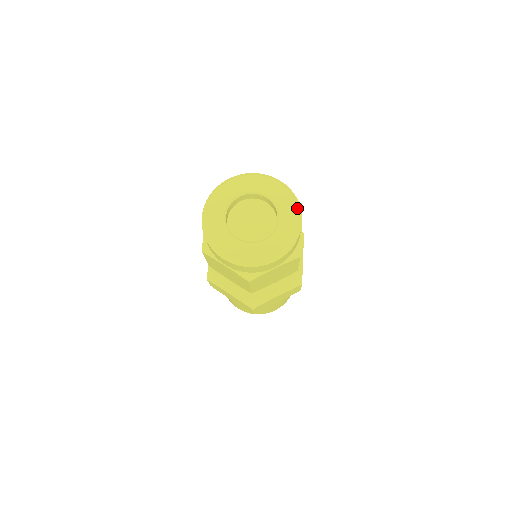
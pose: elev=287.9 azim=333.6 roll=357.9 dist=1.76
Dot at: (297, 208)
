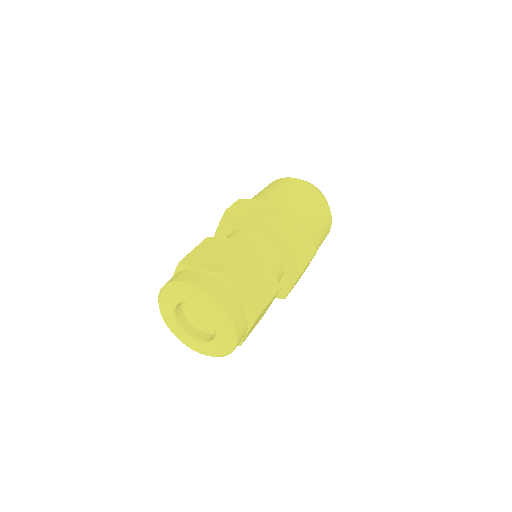
Dot at: (214, 307)
